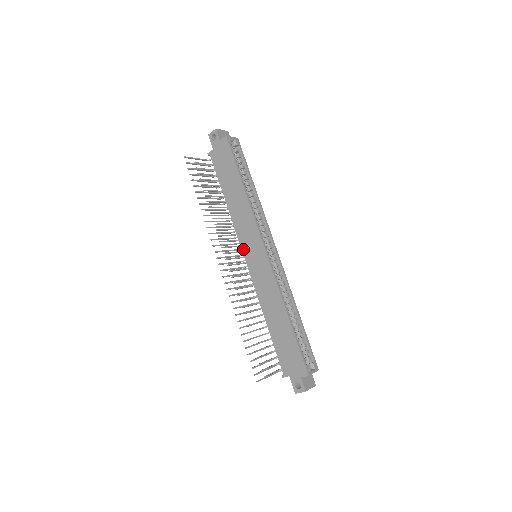
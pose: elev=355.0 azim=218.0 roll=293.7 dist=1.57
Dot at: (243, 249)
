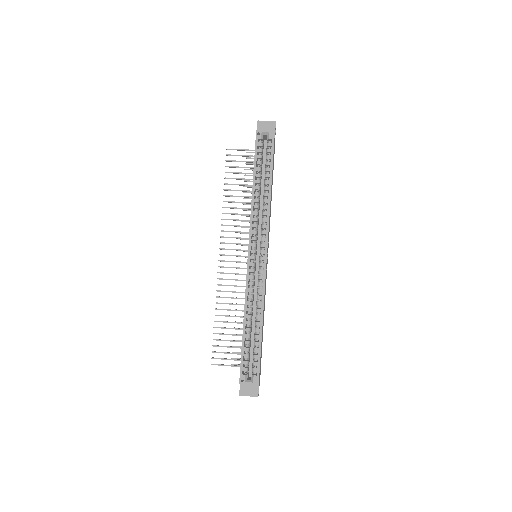
Dot at: occluded
